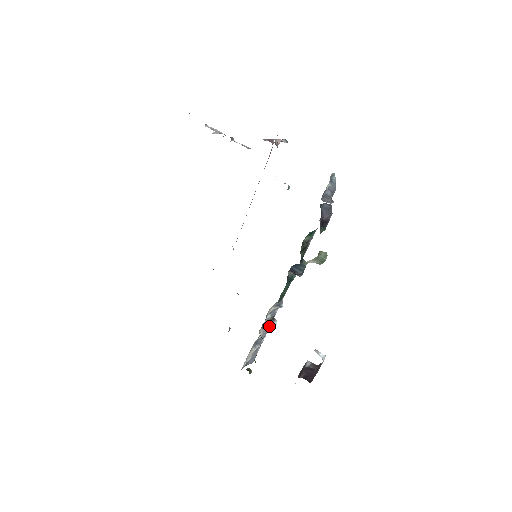
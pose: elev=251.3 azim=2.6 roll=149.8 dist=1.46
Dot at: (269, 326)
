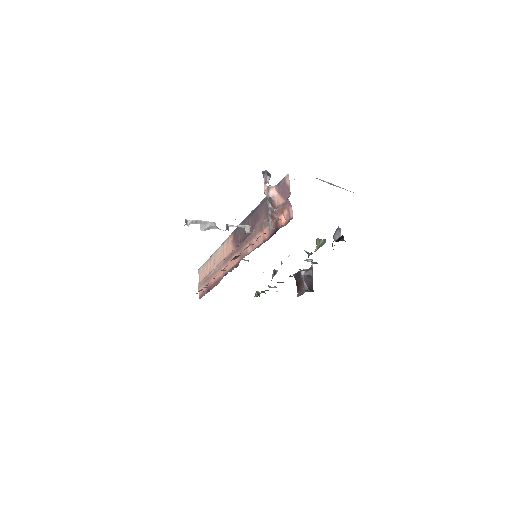
Dot at: (273, 276)
